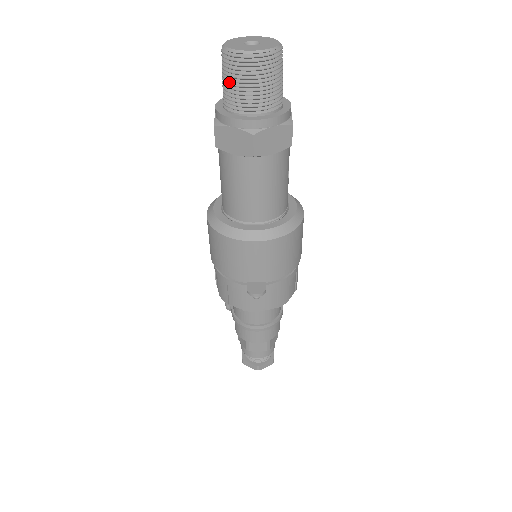
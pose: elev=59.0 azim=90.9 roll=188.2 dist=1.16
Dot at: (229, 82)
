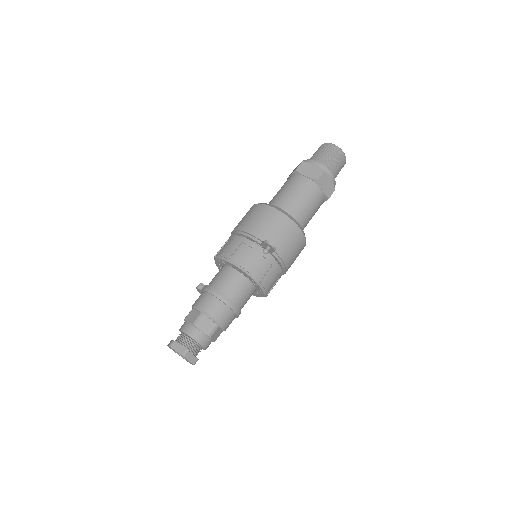
Dot at: (321, 153)
